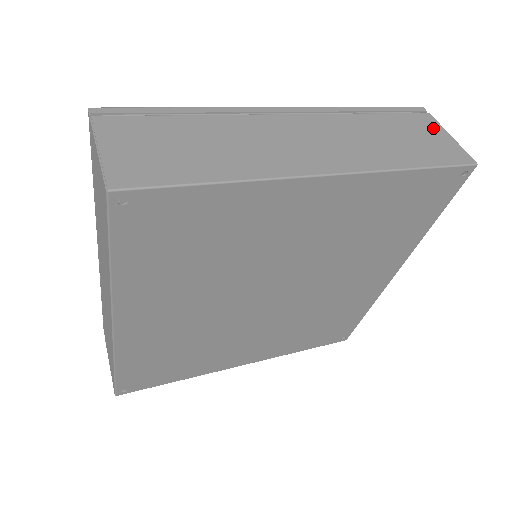
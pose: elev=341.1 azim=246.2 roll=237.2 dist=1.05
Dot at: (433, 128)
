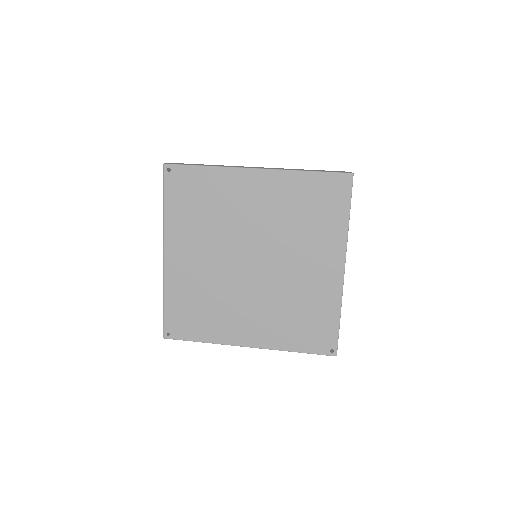
Dot at: occluded
